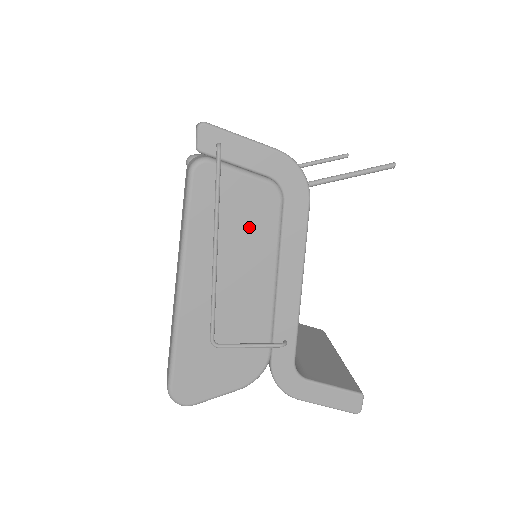
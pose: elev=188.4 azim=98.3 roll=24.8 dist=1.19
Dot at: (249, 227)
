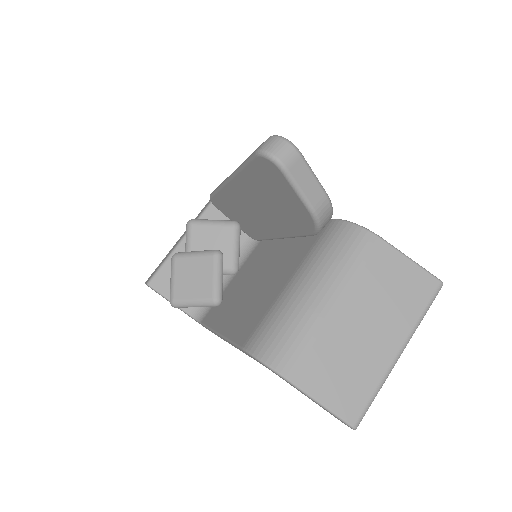
Dot at: occluded
